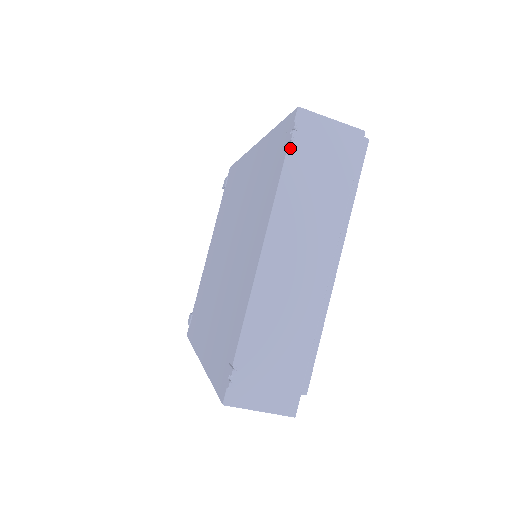
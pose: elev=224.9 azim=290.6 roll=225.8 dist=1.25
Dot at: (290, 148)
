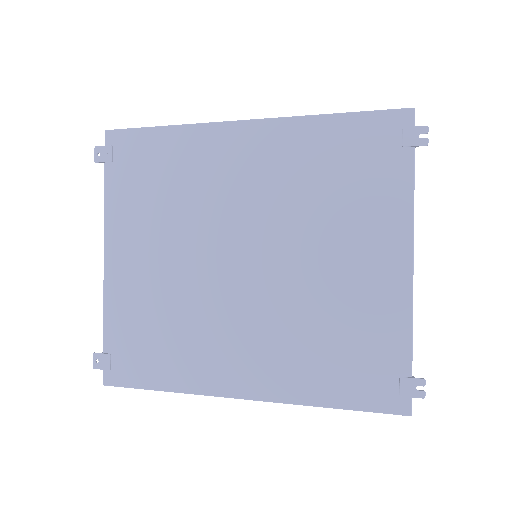
Dot at: occluded
